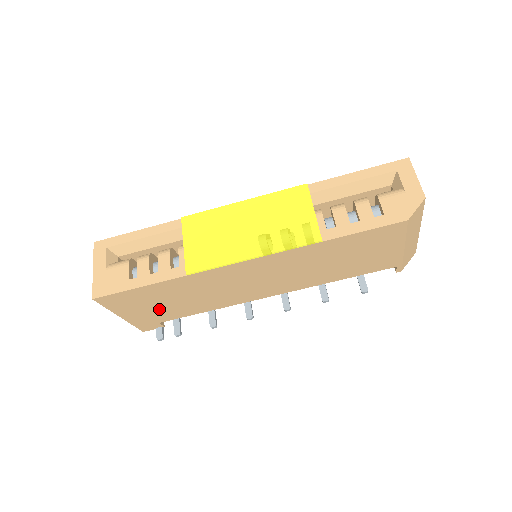
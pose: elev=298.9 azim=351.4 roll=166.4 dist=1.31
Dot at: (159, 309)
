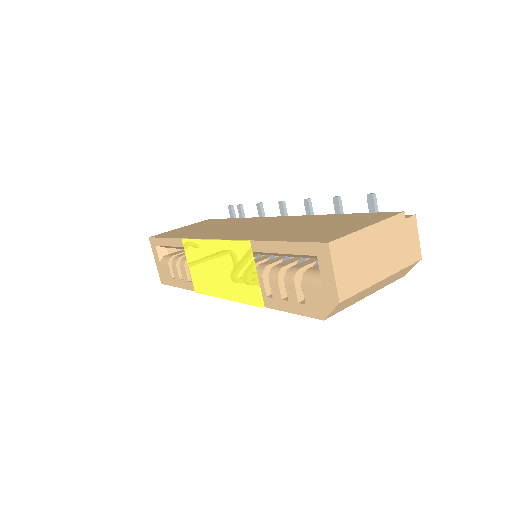
Dot at: occluded
